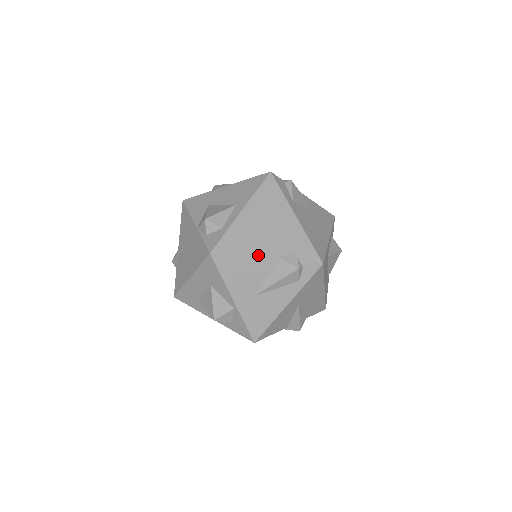
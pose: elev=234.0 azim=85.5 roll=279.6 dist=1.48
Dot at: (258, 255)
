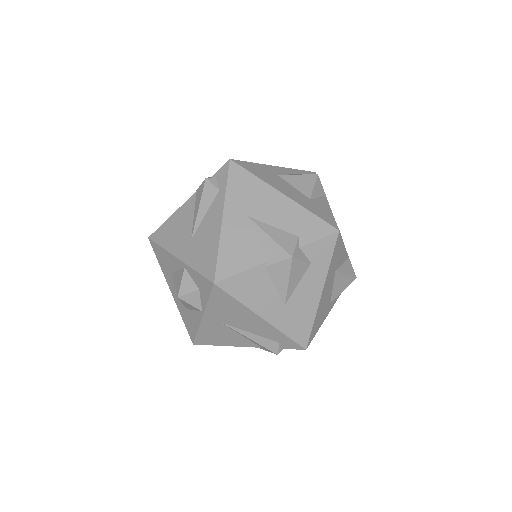
Dot at: (181, 206)
